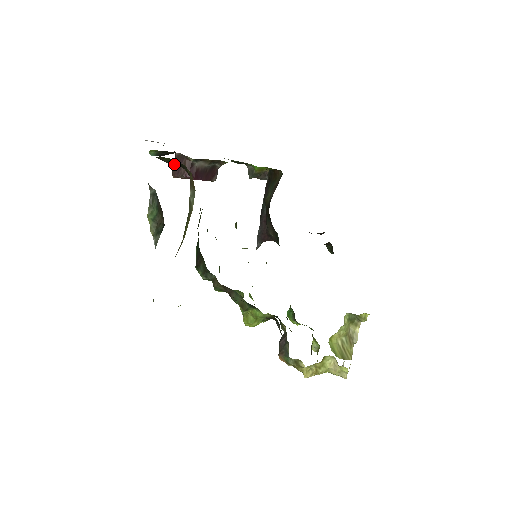
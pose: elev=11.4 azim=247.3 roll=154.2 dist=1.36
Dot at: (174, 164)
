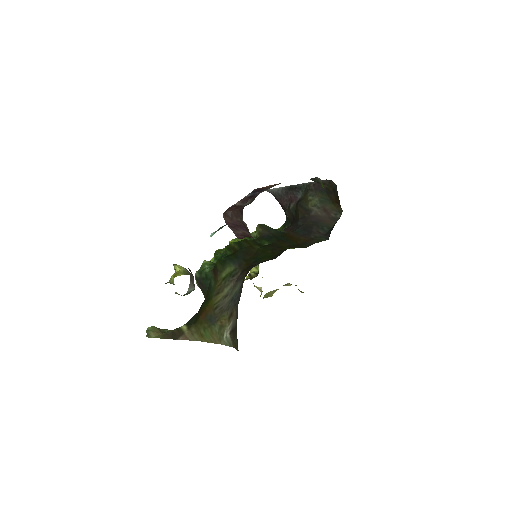
Dot at: (233, 213)
